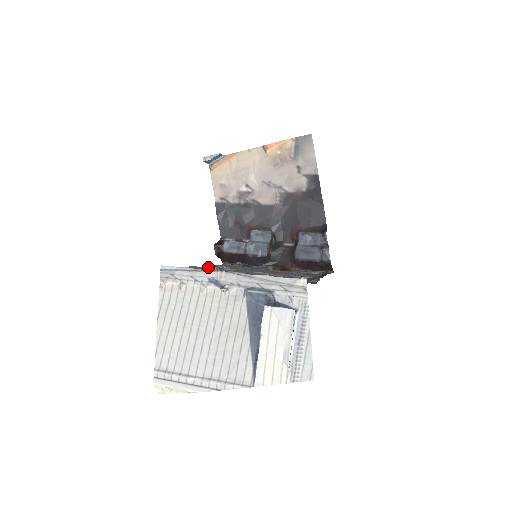
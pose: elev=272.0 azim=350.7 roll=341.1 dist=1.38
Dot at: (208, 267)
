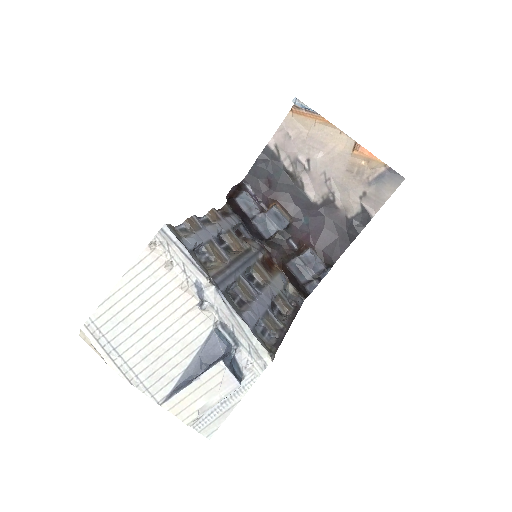
Dot at: (208, 227)
